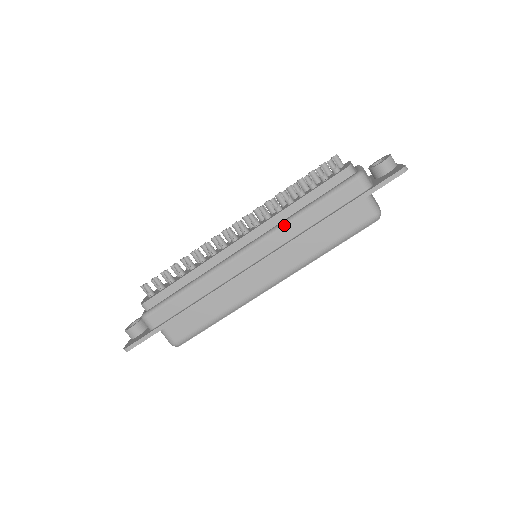
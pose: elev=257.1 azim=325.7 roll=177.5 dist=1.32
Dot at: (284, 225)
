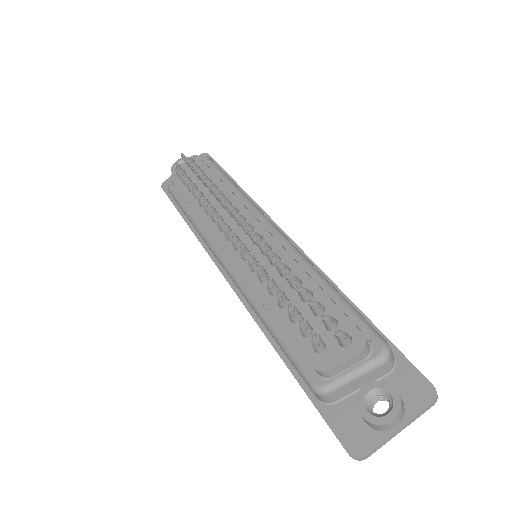
Dot at: (247, 301)
